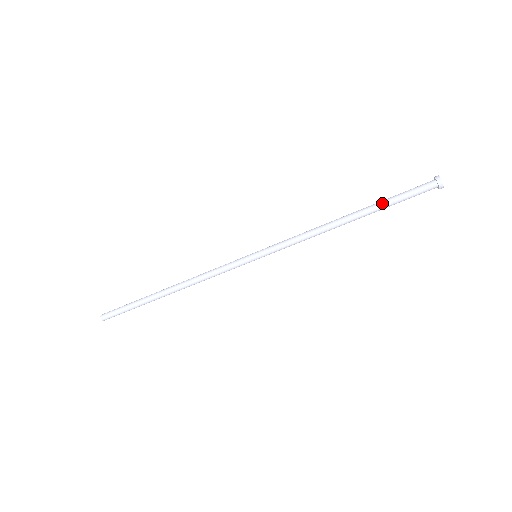
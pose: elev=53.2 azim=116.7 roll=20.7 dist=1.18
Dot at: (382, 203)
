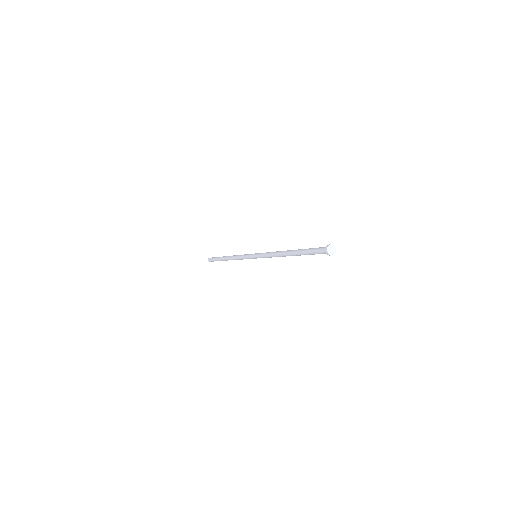
Dot at: (302, 250)
